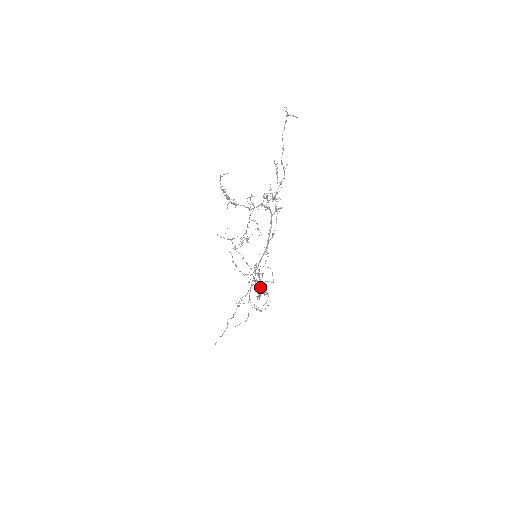
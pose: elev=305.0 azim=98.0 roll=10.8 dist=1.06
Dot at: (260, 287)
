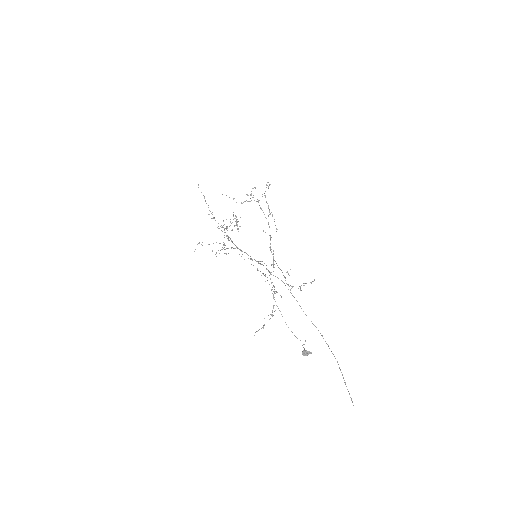
Dot at: (306, 350)
